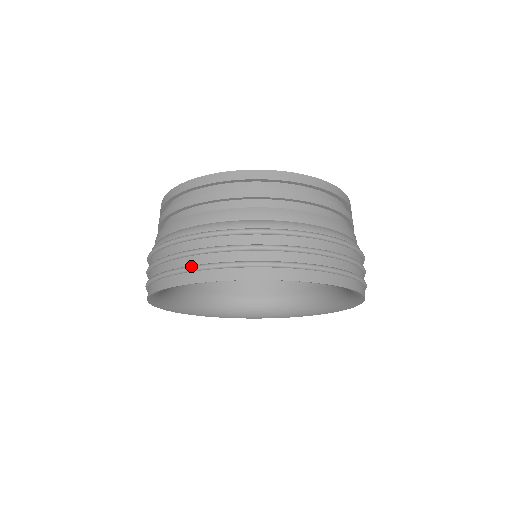
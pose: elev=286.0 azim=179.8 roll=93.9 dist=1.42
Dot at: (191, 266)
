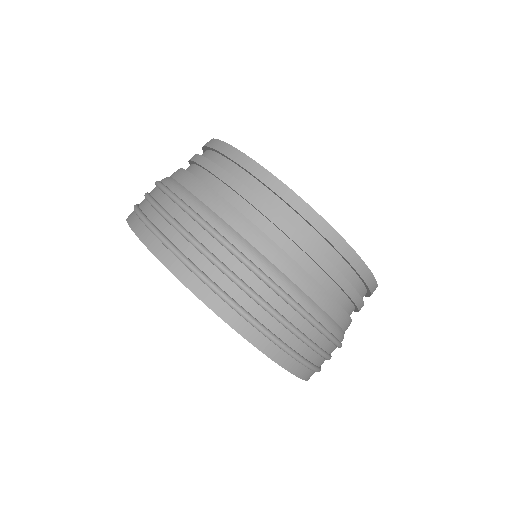
Dot at: (217, 287)
